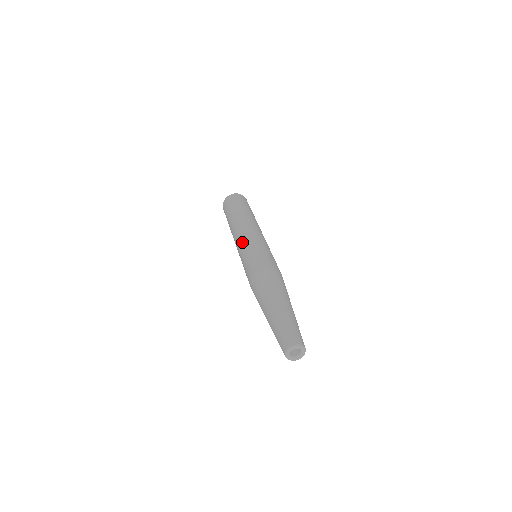
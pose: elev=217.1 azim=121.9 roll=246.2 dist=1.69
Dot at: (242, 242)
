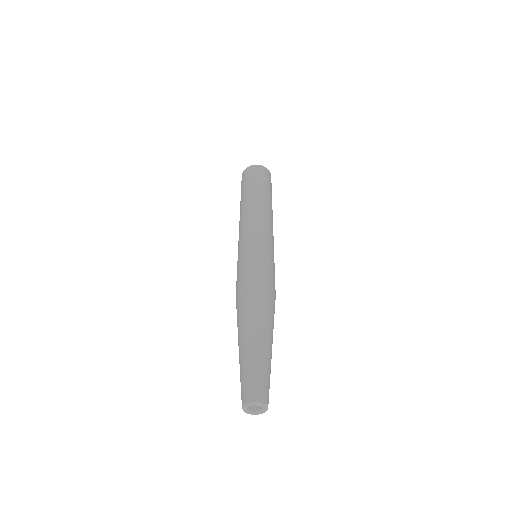
Dot at: (238, 245)
